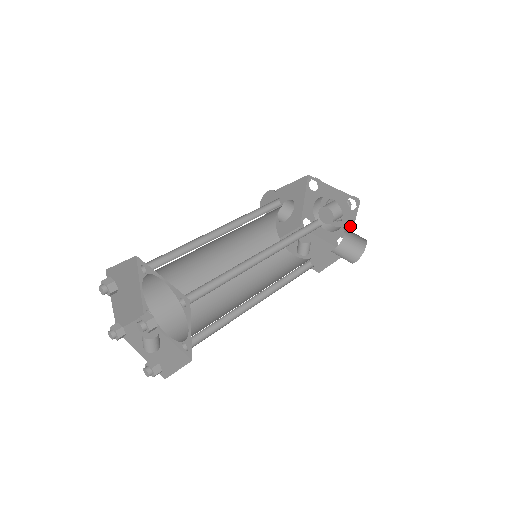
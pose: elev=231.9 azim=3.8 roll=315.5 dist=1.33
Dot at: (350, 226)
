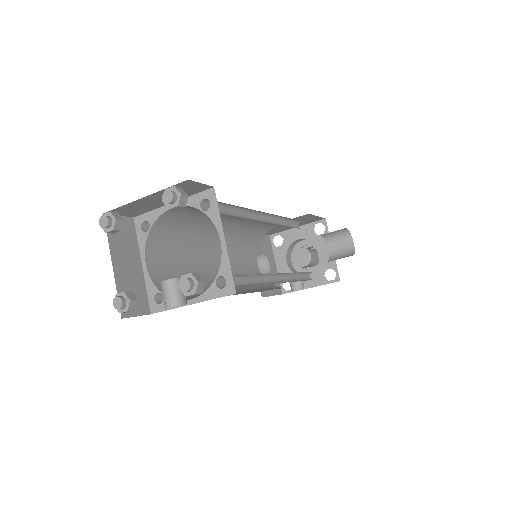
Dot at: occluded
